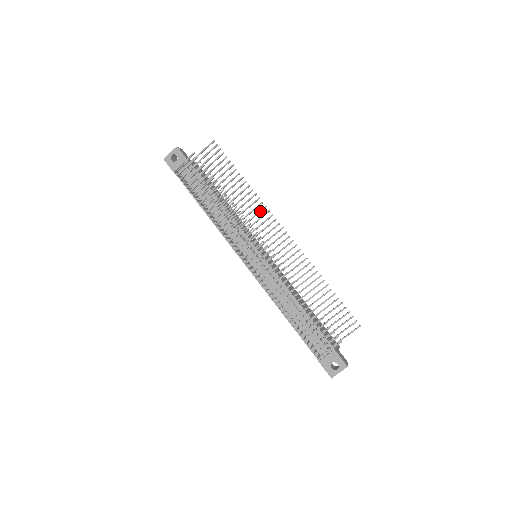
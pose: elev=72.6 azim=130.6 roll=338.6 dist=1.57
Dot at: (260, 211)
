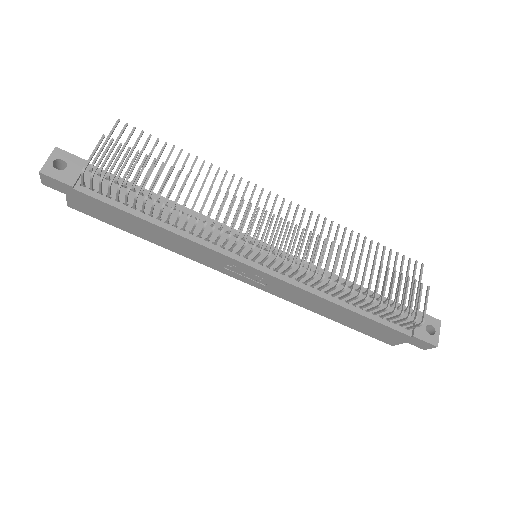
Dot at: (238, 186)
